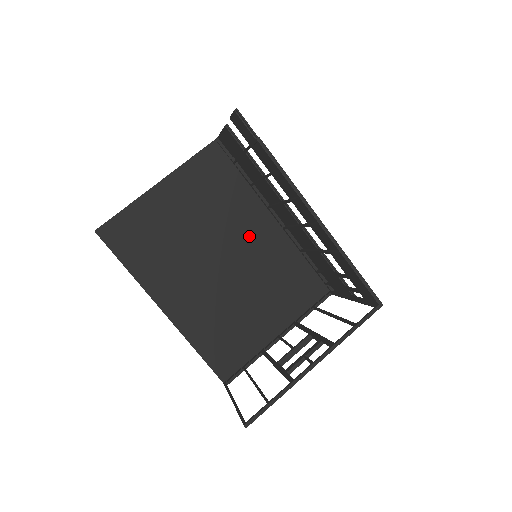
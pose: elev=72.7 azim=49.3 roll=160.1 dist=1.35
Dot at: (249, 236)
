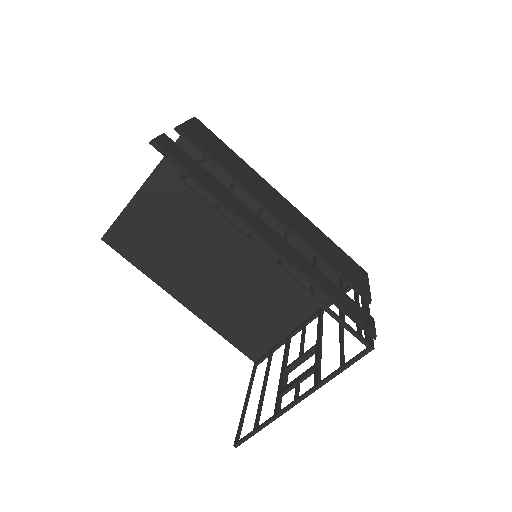
Dot at: occluded
